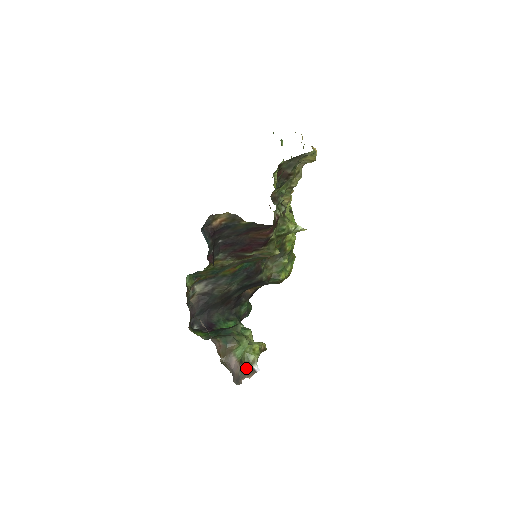
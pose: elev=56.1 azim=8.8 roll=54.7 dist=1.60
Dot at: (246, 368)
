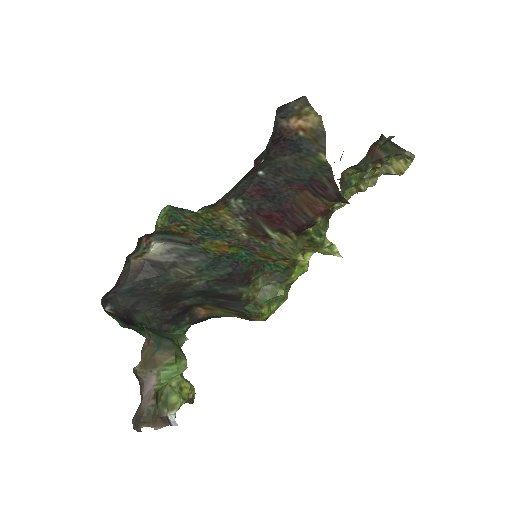
Dot at: (157, 410)
